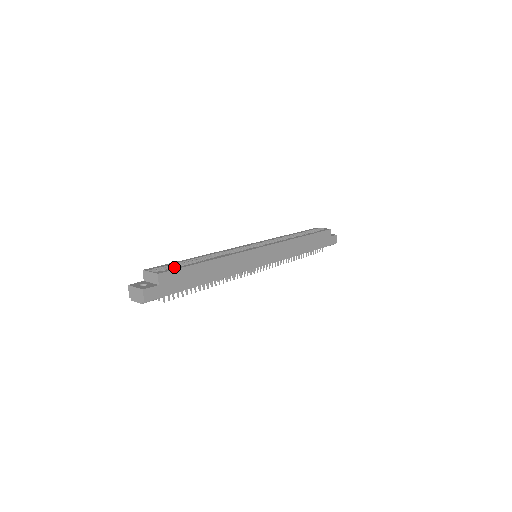
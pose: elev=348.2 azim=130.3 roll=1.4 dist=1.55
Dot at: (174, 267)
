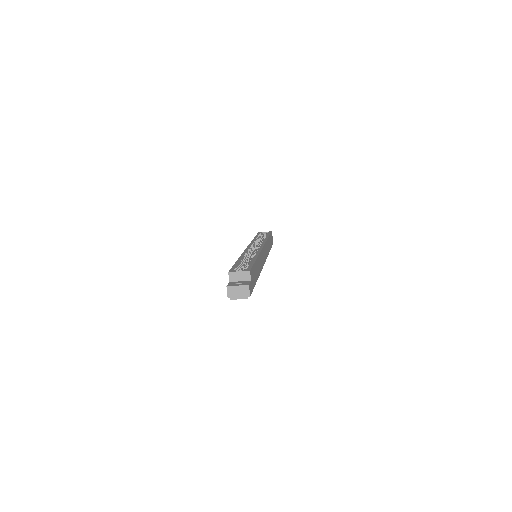
Dot at: (247, 266)
